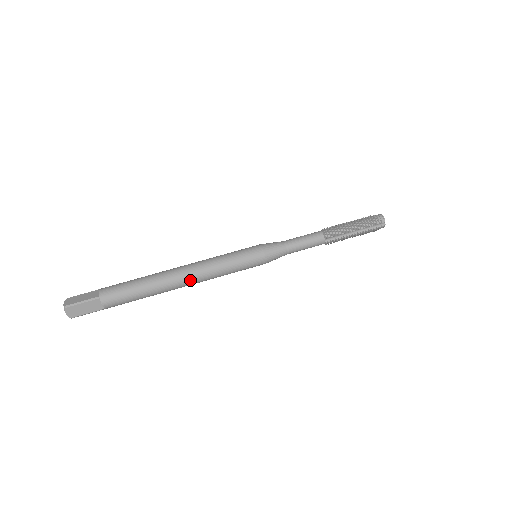
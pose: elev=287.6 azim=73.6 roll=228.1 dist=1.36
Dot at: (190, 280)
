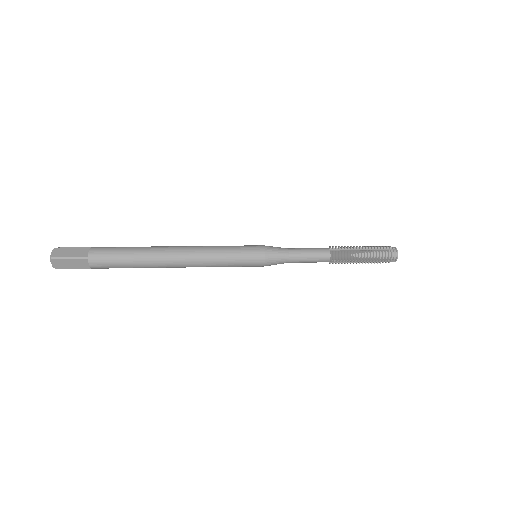
Dot at: (183, 249)
